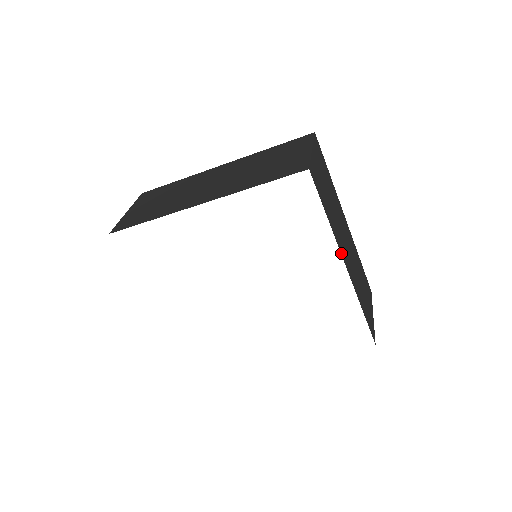
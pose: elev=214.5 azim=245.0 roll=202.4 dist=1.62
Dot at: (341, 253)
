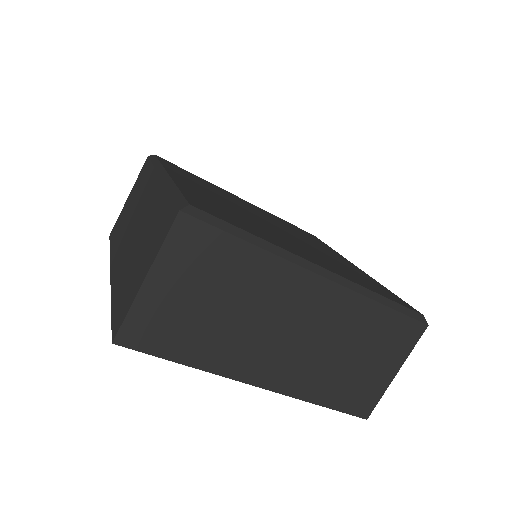
Dot at: (240, 379)
